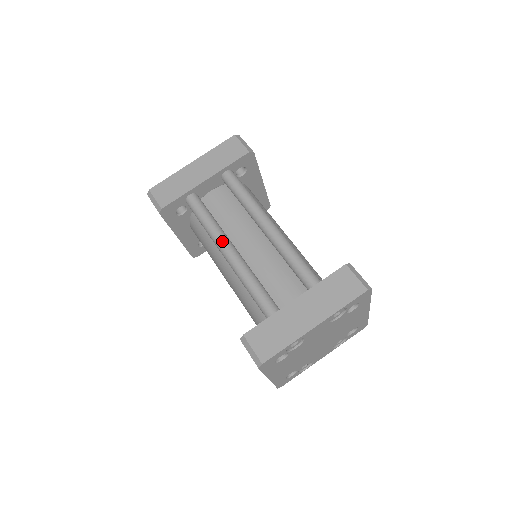
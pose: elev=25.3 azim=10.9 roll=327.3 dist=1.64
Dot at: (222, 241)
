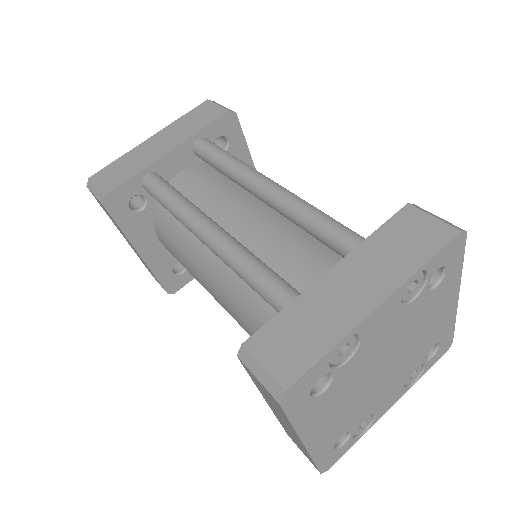
Dot at: (196, 217)
